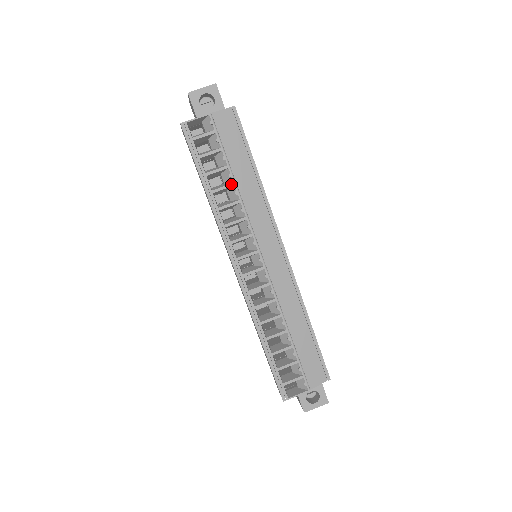
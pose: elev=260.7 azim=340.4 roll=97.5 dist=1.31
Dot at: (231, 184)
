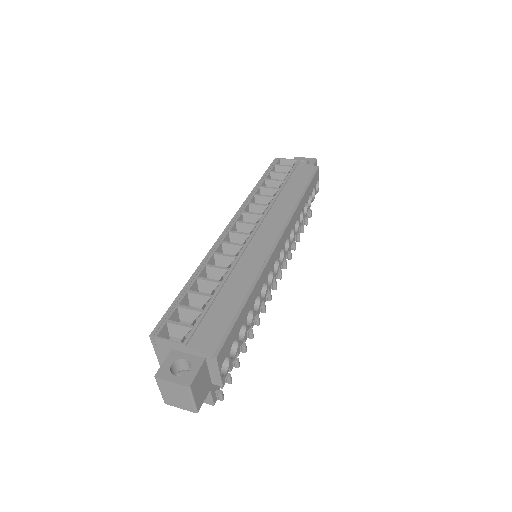
Dot at: (277, 188)
